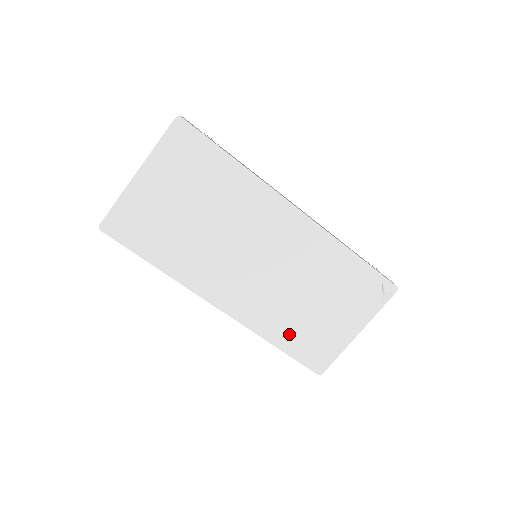
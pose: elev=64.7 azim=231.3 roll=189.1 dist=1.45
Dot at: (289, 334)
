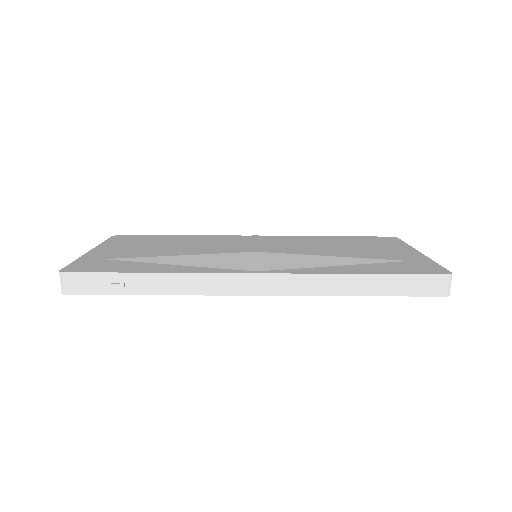
Dot at: occluded
